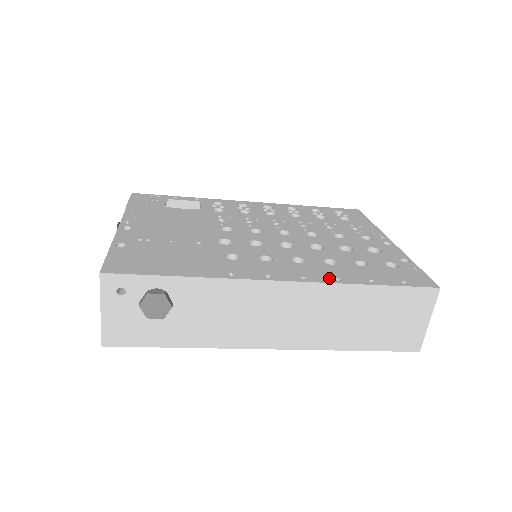
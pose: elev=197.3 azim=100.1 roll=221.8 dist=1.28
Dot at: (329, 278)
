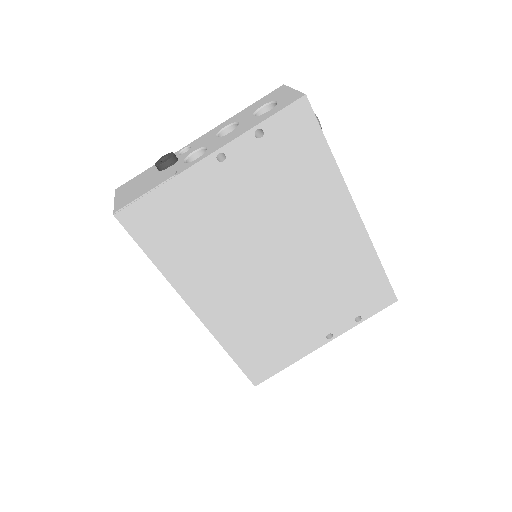
Dot at: occluded
